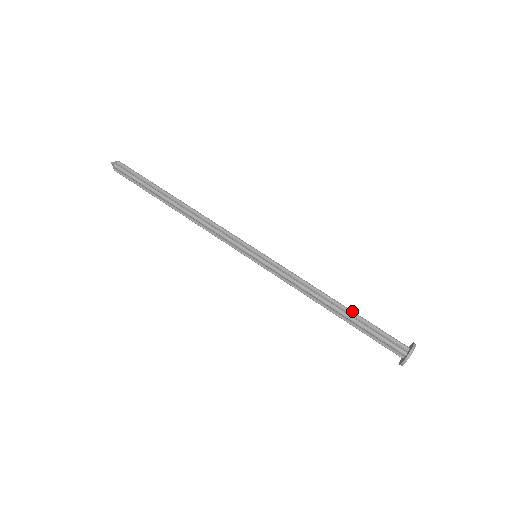
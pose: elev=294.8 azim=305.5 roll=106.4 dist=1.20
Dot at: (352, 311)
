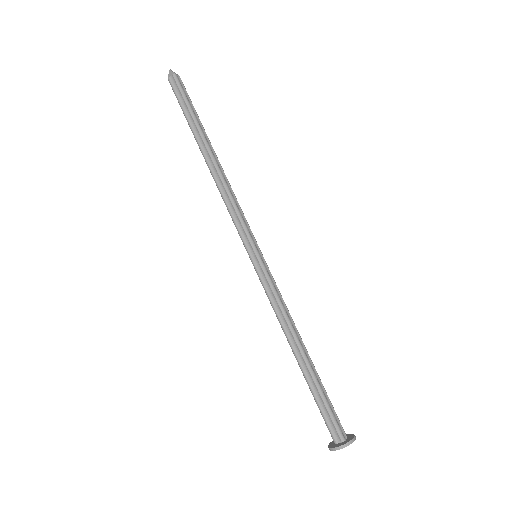
Dot at: occluded
